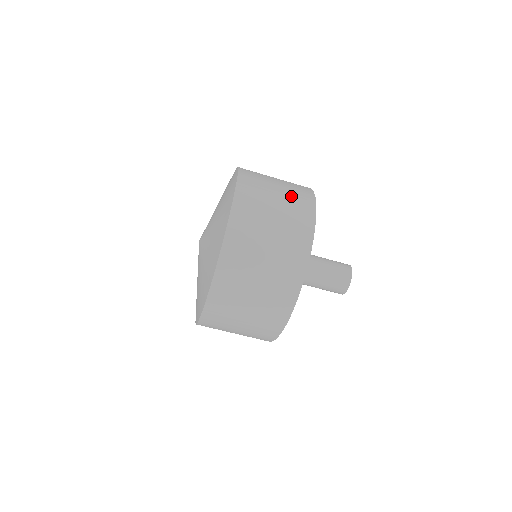
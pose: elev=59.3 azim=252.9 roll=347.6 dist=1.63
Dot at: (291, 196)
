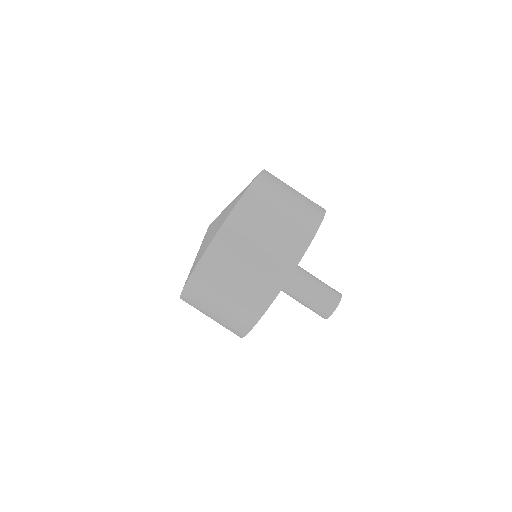
Dot at: (300, 209)
